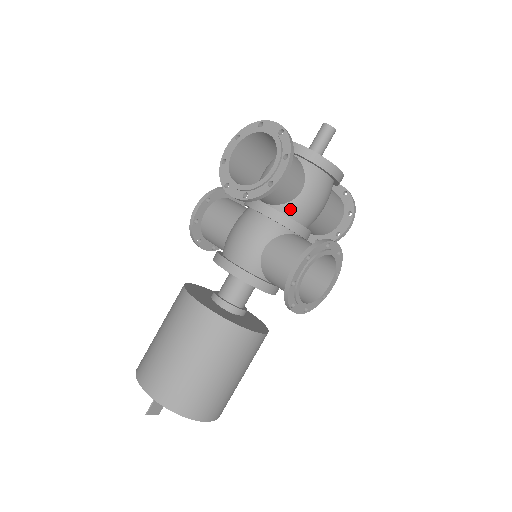
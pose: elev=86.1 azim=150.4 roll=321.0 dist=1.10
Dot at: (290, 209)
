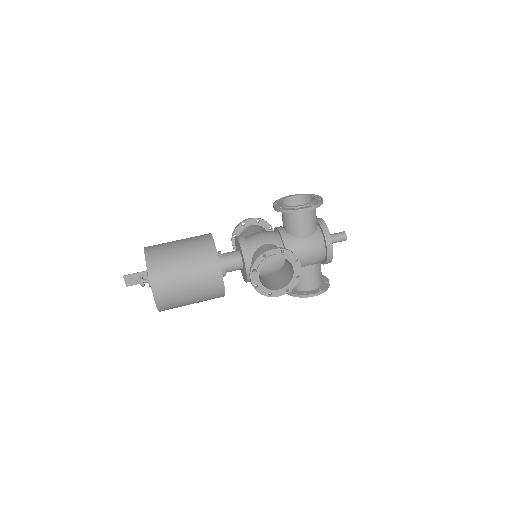
Dot at: (294, 240)
